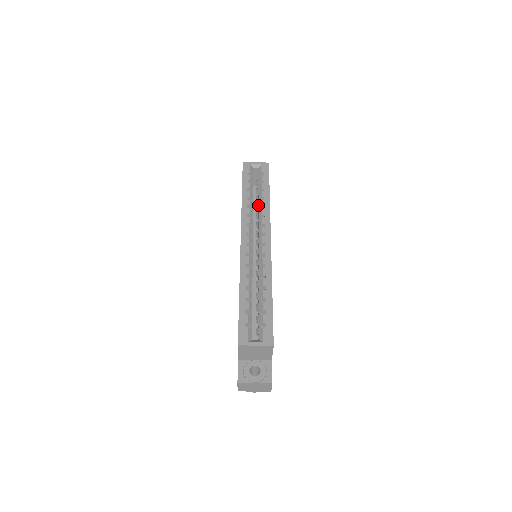
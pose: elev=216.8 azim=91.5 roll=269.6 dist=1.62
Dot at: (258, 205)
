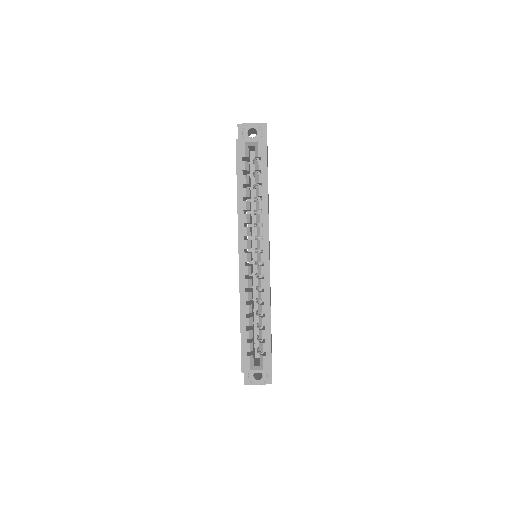
Dot at: occluded
